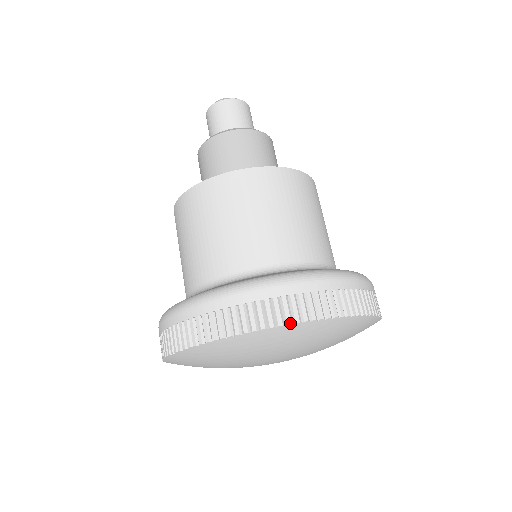
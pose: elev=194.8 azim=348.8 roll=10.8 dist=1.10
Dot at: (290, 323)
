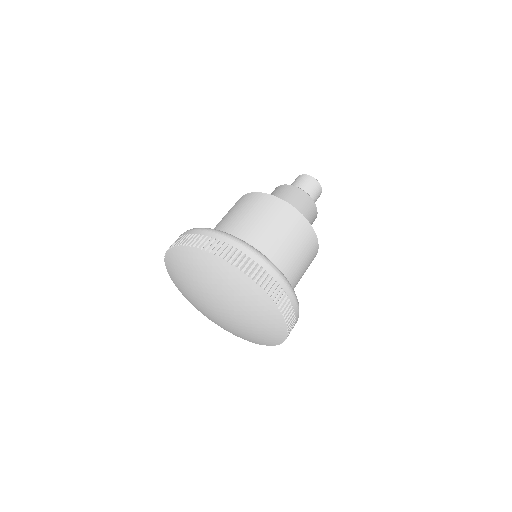
Dot at: (204, 249)
